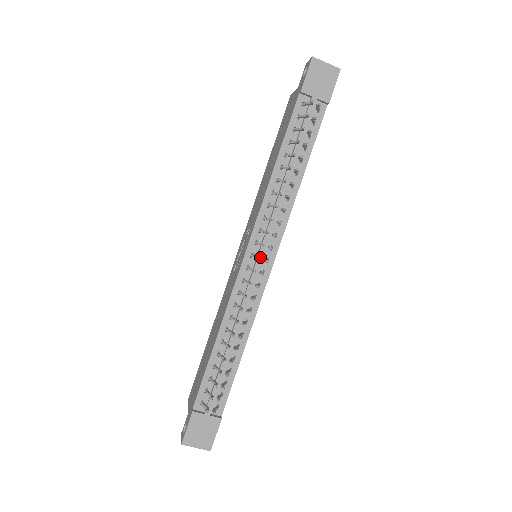
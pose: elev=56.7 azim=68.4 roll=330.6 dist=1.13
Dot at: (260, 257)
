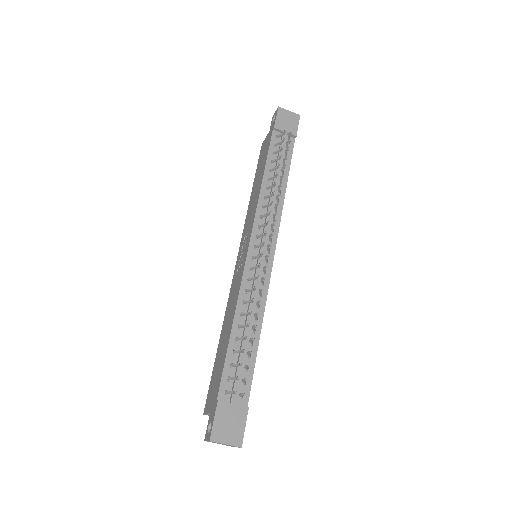
Dot at: (263, 247)
